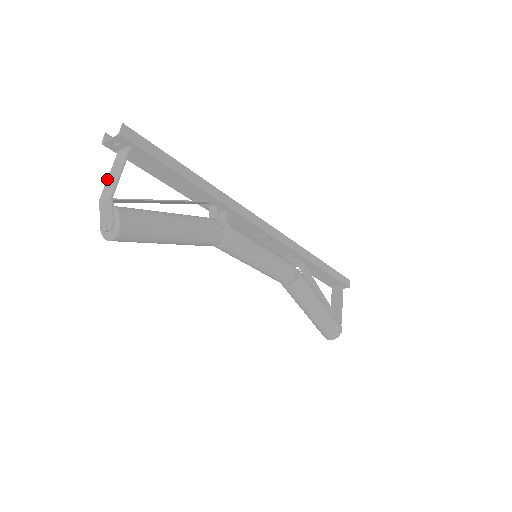
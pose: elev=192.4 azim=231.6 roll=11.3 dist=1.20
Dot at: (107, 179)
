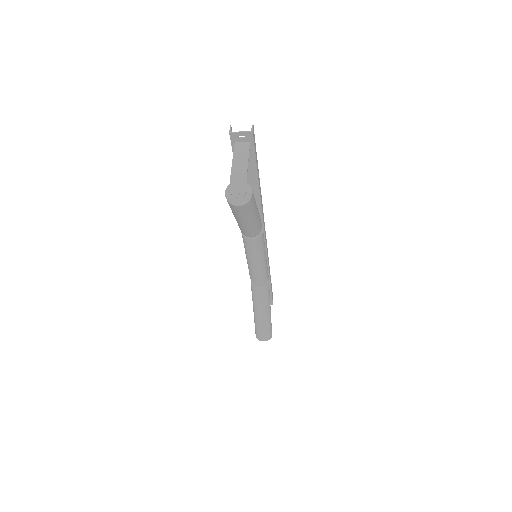
Dot at: (233, 160)
